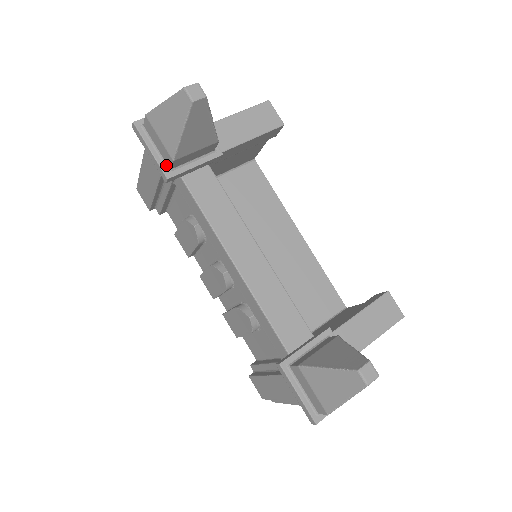
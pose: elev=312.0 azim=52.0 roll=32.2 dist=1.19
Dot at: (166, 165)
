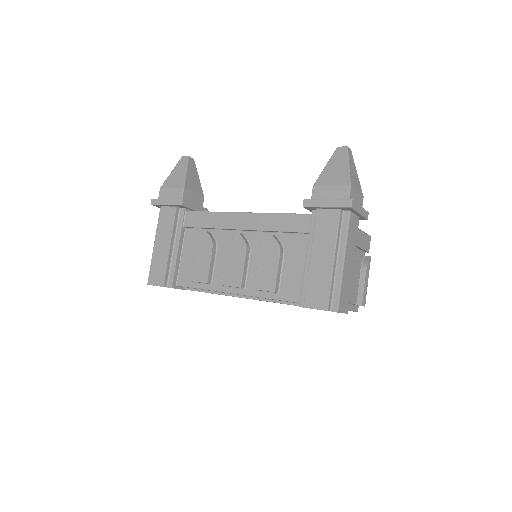
Dot at: occluded
